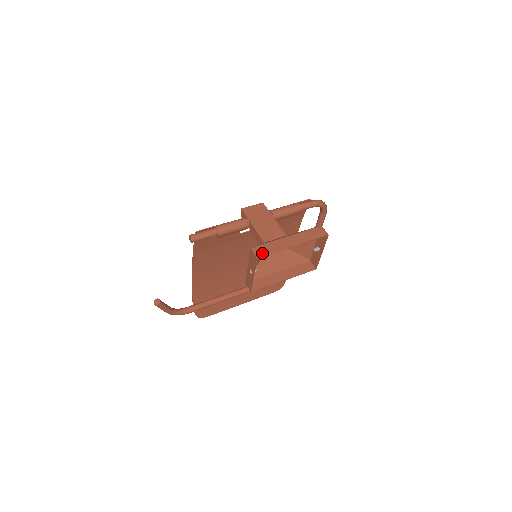
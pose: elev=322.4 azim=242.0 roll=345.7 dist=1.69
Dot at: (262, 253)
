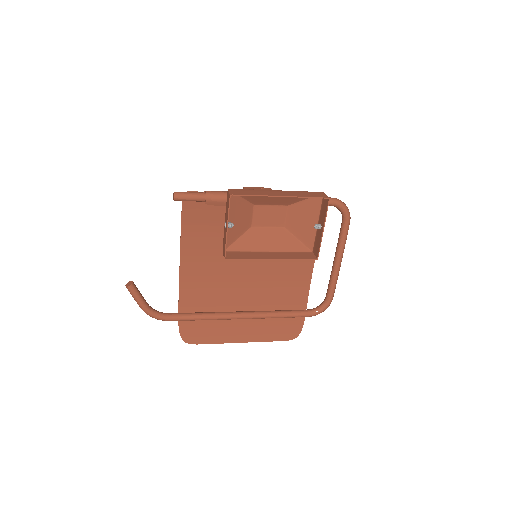
Dot at: (238, 193)
